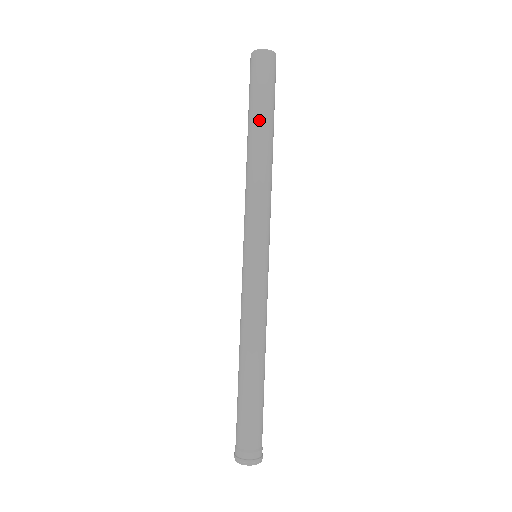
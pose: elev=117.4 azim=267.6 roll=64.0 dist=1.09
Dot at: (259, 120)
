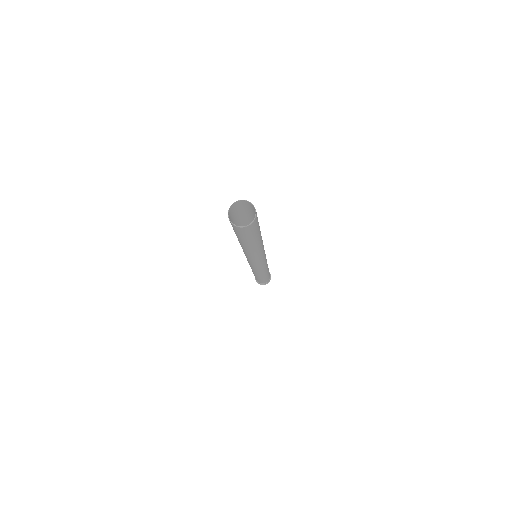
Dot at: (249, 244)
